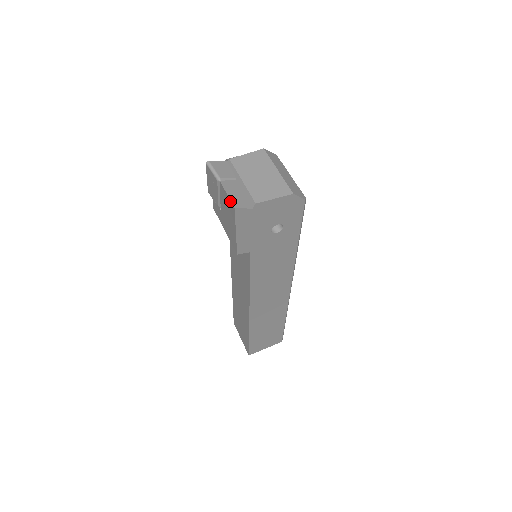
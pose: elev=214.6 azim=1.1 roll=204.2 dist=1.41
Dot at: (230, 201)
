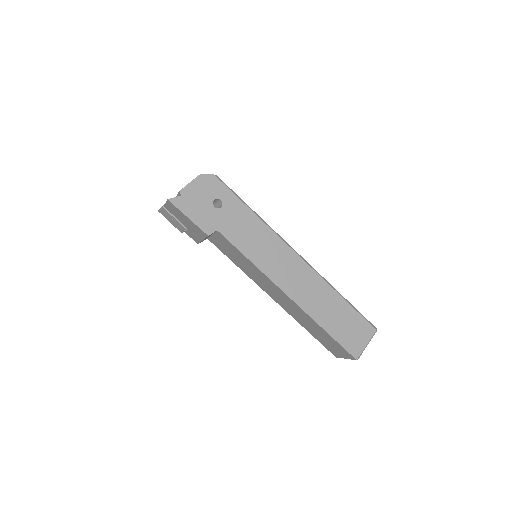
Dot at: (167, 202)
